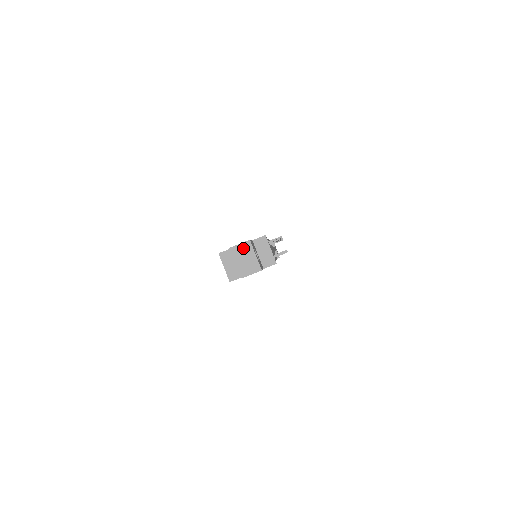
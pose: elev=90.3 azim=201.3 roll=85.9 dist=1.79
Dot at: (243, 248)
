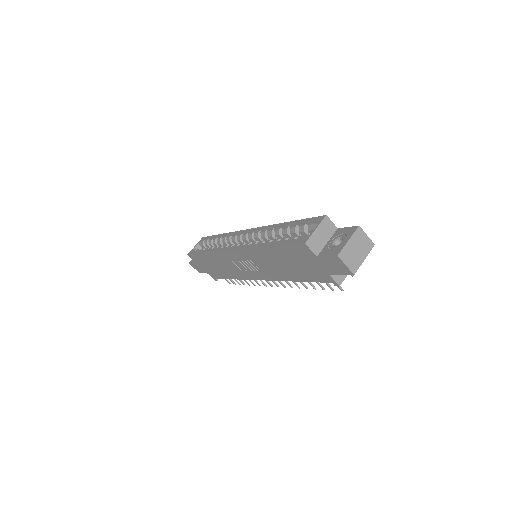
Dot at: (365, 241)
